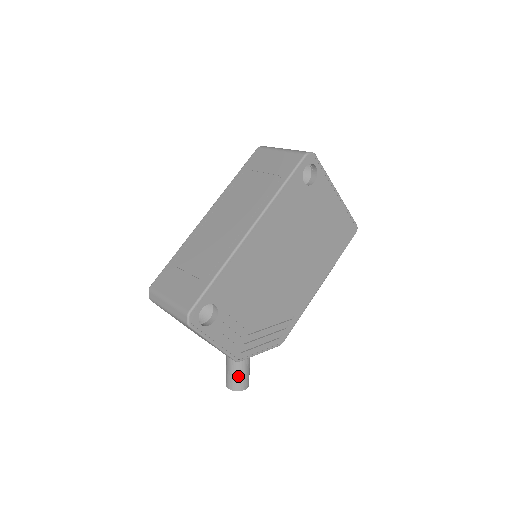
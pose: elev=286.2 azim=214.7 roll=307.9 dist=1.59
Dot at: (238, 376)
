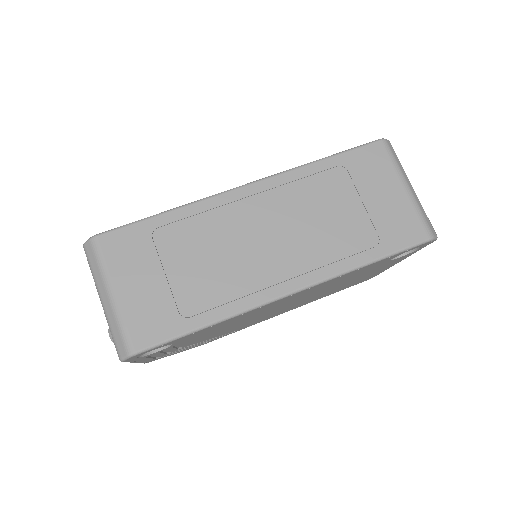
Dot at: occluded
